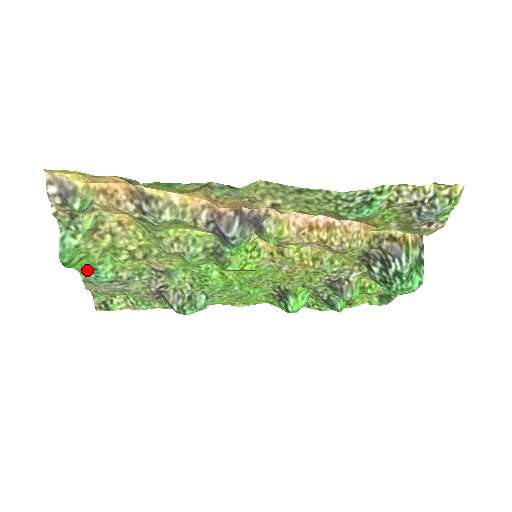
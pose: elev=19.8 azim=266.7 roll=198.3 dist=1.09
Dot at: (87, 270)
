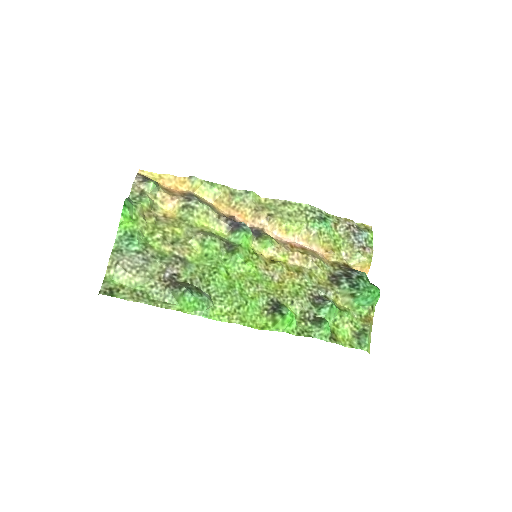
Dot at: (126, 236)
